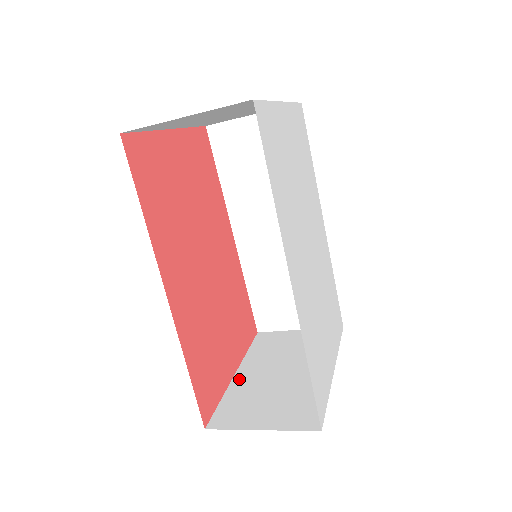
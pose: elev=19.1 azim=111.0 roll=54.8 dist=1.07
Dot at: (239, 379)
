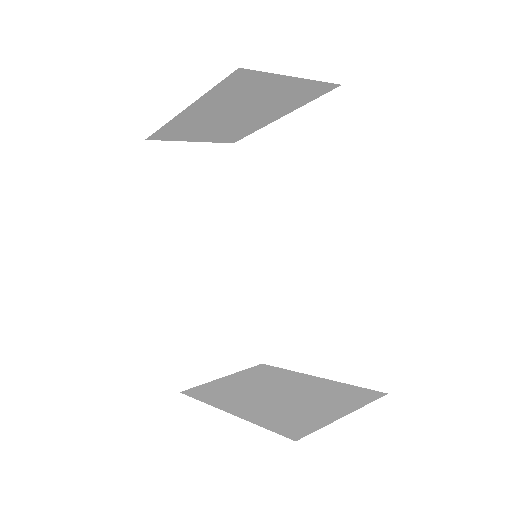
Dot at: (243, 412)
